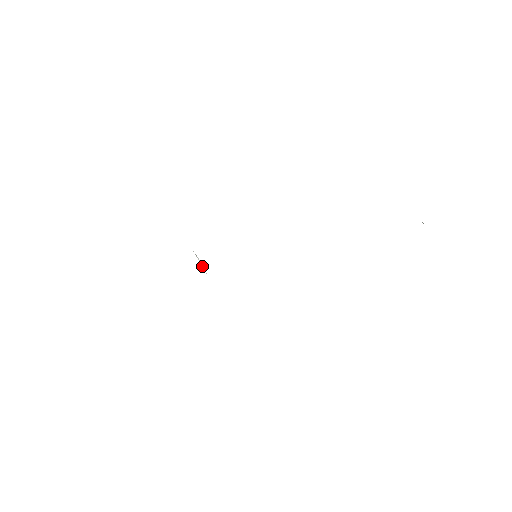
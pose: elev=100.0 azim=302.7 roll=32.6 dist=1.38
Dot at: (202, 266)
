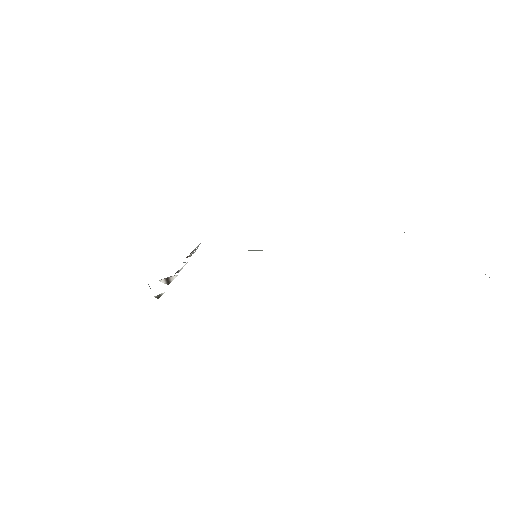
Dot at: (195, 250)
